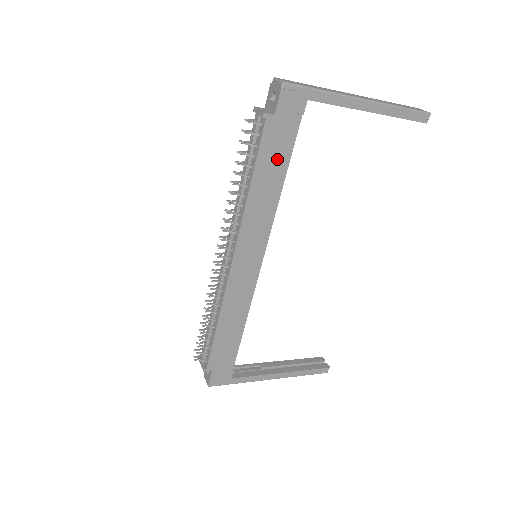
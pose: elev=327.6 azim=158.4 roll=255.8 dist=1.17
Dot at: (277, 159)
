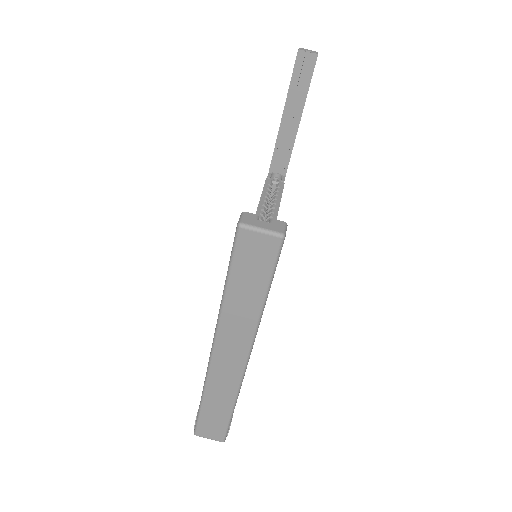
Dot at: occluded
